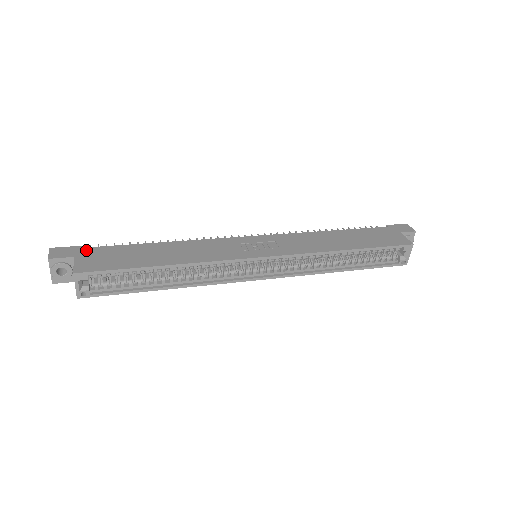
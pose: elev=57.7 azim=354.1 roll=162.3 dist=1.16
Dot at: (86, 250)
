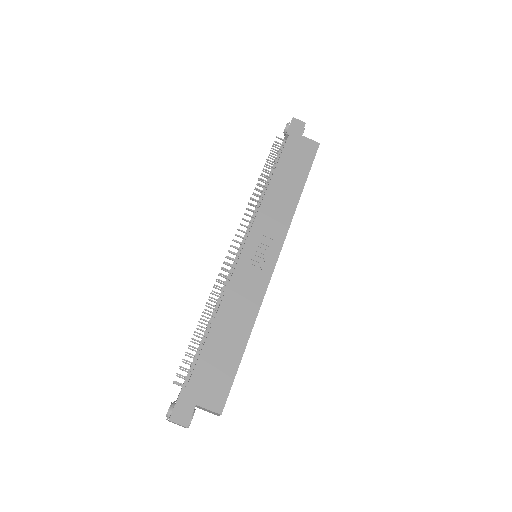
Dot at: (191, 391)
